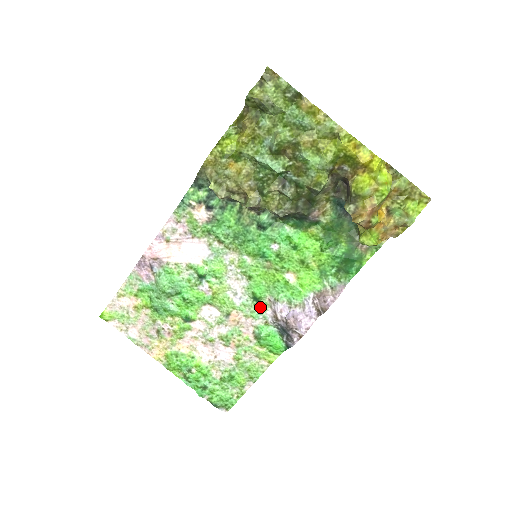
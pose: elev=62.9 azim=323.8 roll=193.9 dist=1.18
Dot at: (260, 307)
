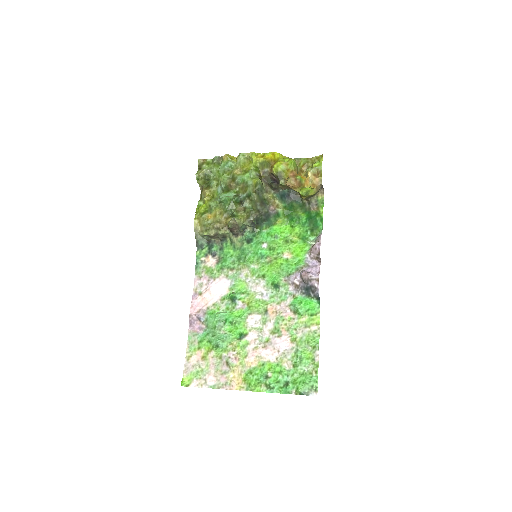
Dot at: (283, 290)
